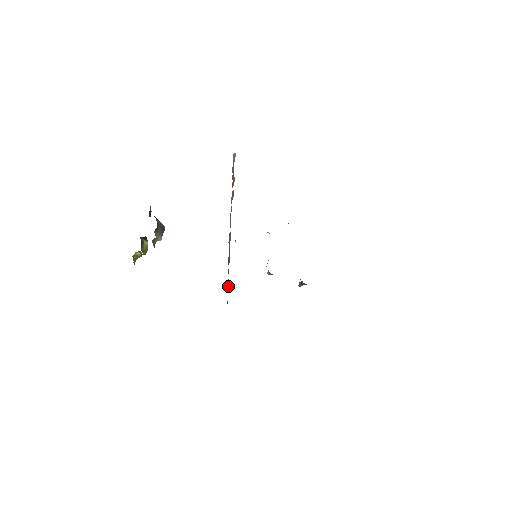
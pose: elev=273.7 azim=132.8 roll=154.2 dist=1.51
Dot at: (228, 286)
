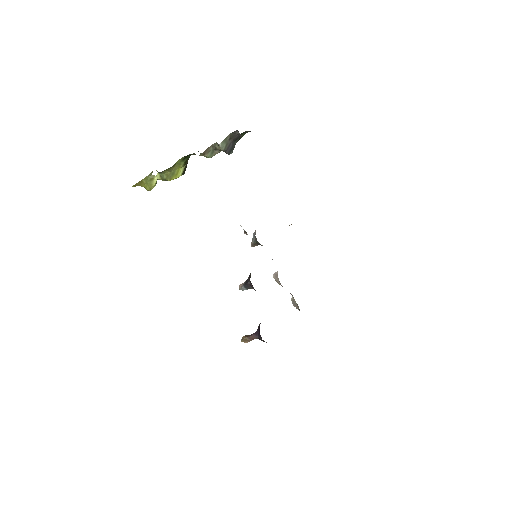
Dot at: occluded
